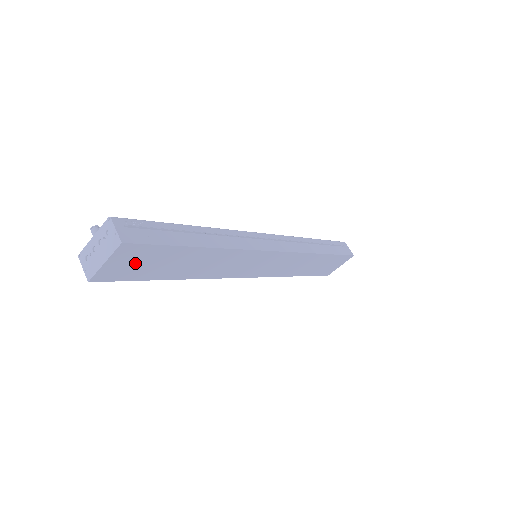
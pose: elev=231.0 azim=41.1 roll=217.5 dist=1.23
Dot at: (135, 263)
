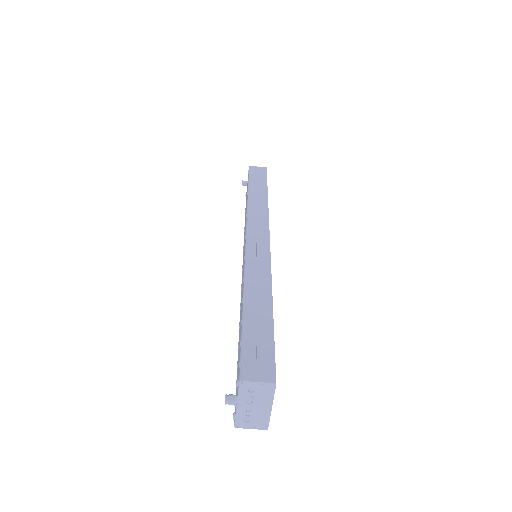
Dot at: occluded
